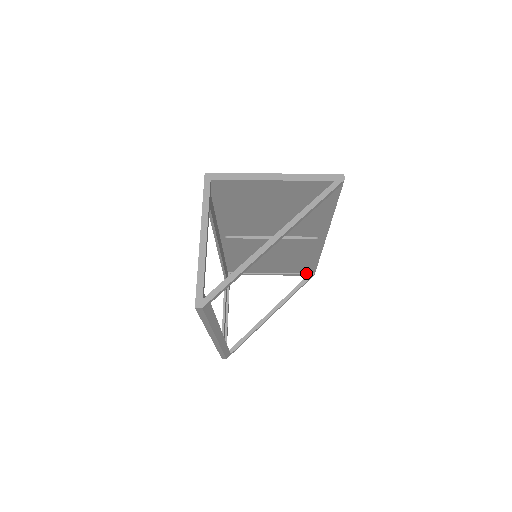
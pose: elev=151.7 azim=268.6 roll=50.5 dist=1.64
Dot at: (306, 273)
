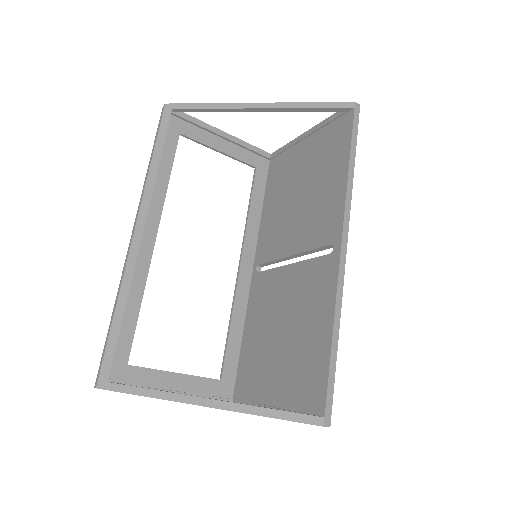
Dot at: occluded
